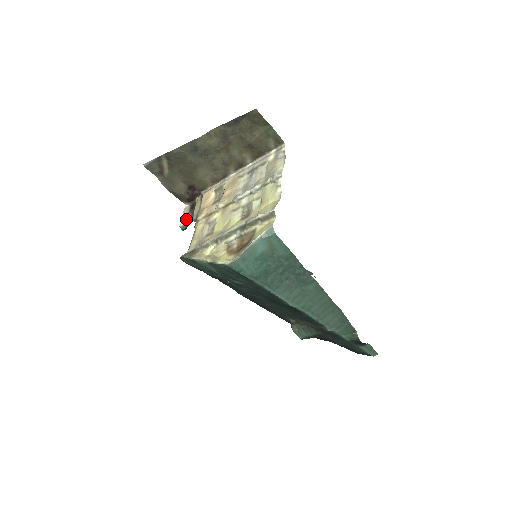
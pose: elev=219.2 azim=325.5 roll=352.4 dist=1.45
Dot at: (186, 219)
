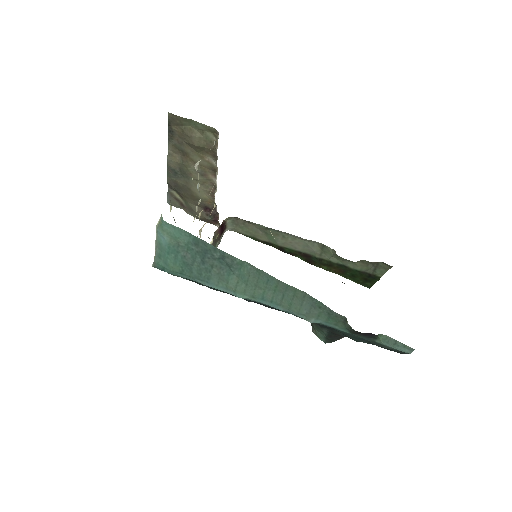
Dot at: occluded
